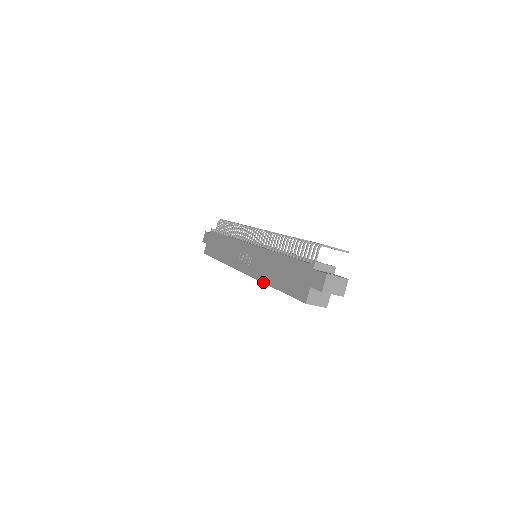
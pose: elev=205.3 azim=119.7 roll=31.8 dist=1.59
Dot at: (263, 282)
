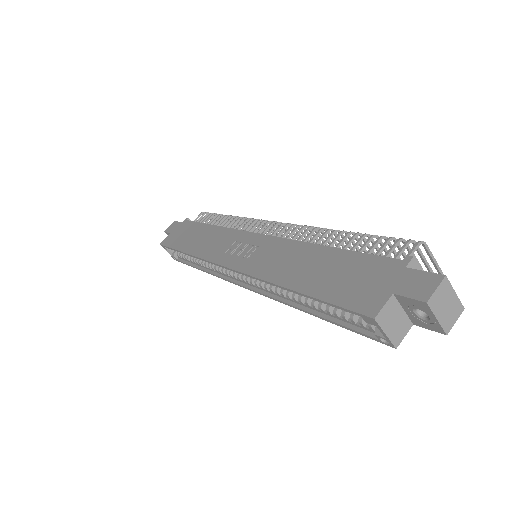
Dot at: (270, 281)
